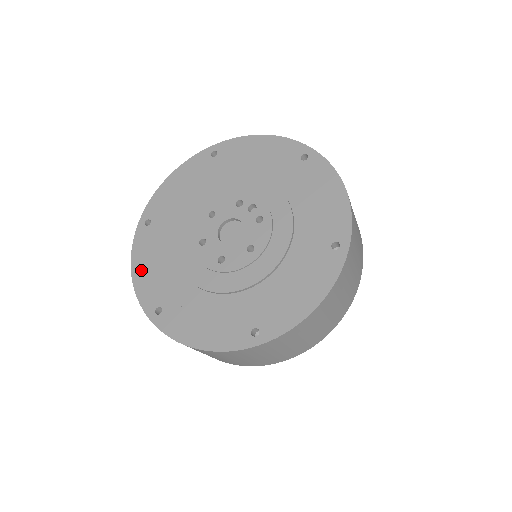
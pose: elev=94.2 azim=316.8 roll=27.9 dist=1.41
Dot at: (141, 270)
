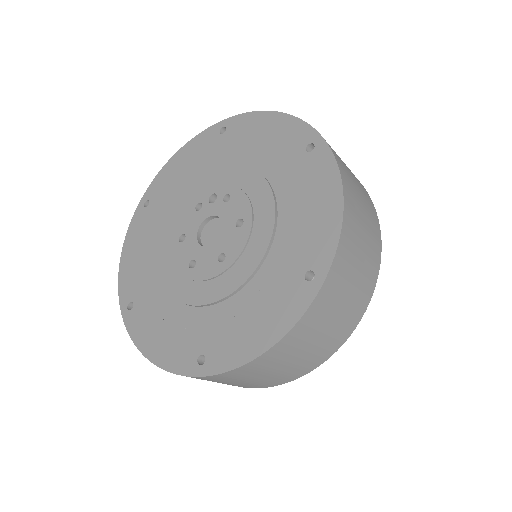
Dot at: (155, 347)
